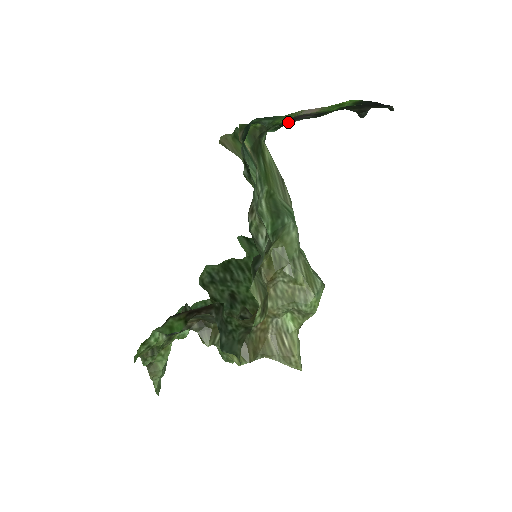
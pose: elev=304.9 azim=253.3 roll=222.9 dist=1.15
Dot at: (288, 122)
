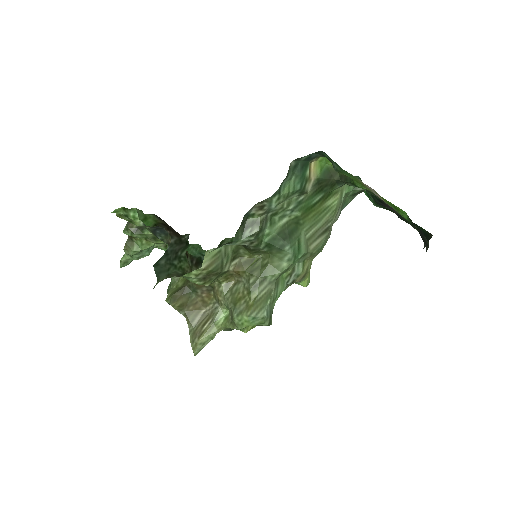
Dot at: (381, 203)
